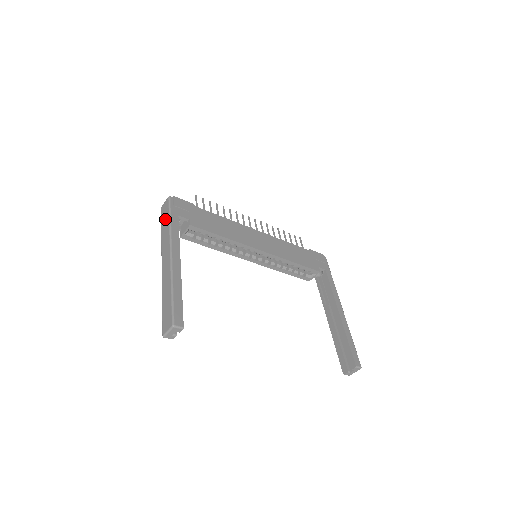
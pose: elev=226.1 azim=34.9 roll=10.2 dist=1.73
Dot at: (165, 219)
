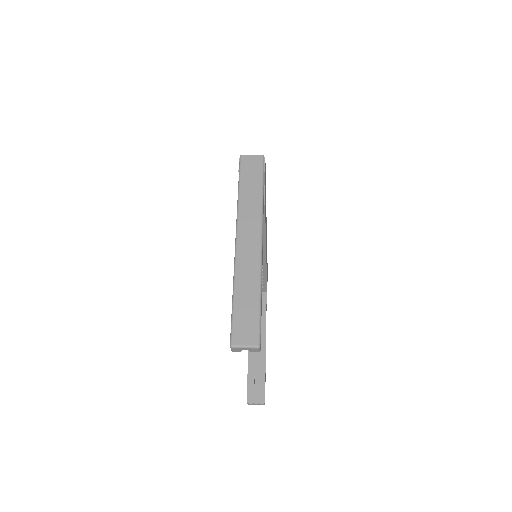
Dot at: (252, 181)
